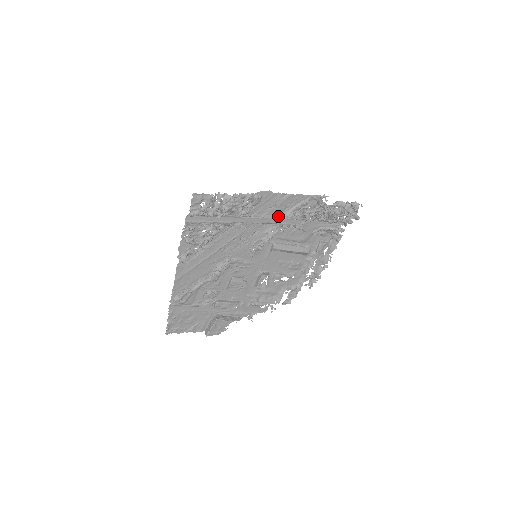
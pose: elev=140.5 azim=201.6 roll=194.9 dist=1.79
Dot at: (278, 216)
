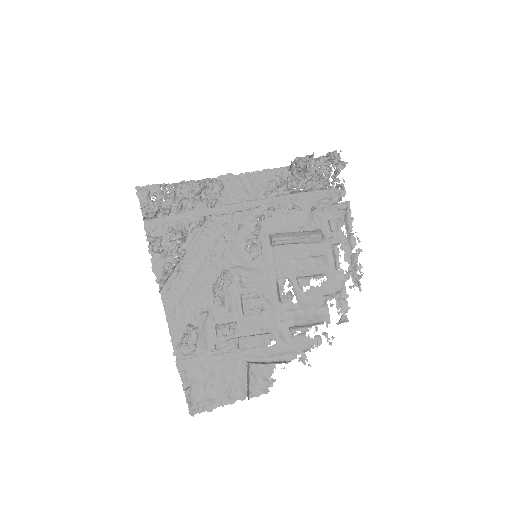
Dot at: (256, 201)
